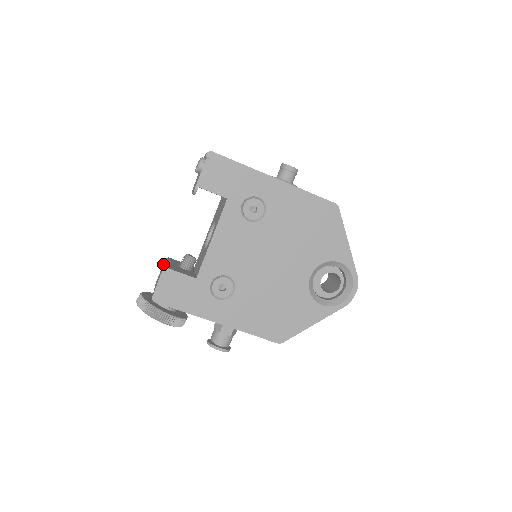
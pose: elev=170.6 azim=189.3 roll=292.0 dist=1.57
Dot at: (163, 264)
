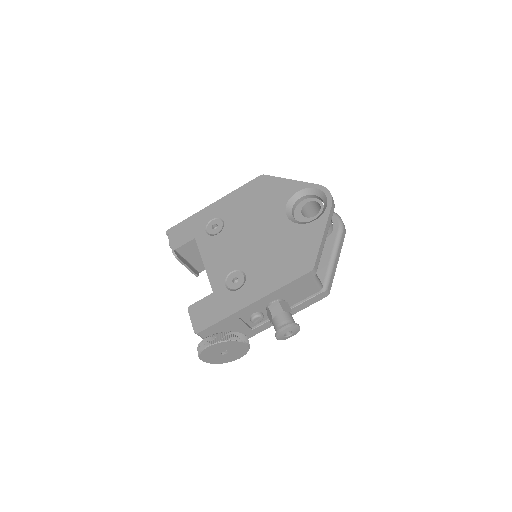
Dot at: occluded
